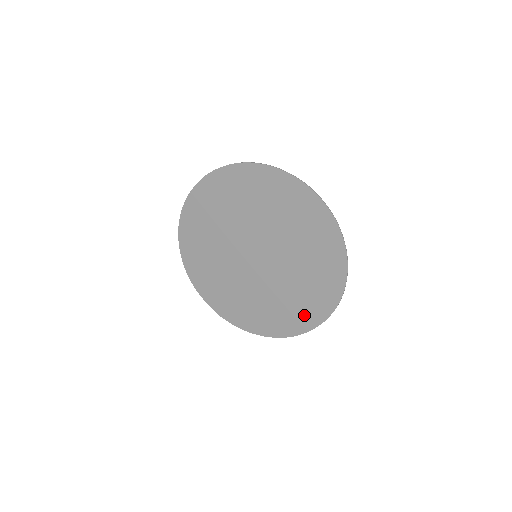
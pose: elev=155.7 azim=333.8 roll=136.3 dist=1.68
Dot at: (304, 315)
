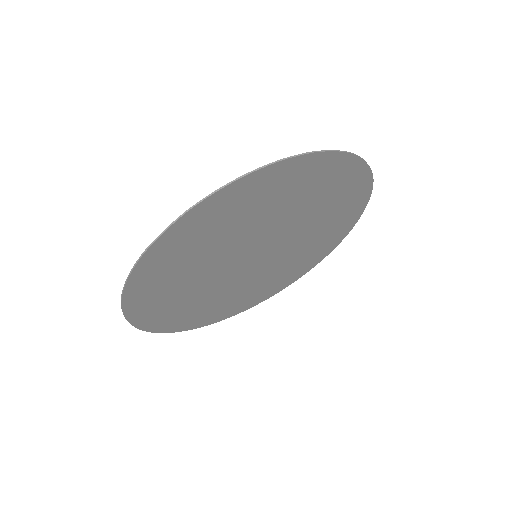
Dot at: (300, 269)
